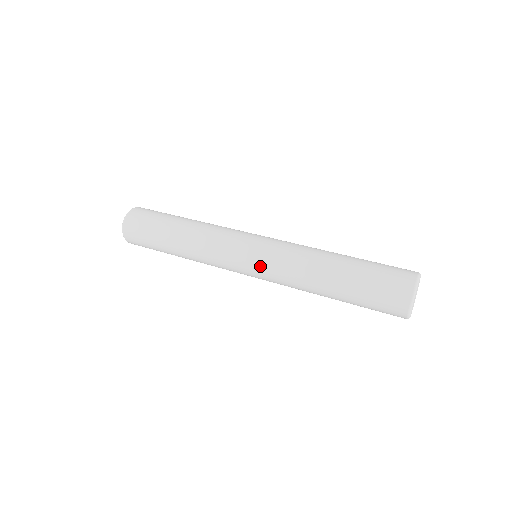
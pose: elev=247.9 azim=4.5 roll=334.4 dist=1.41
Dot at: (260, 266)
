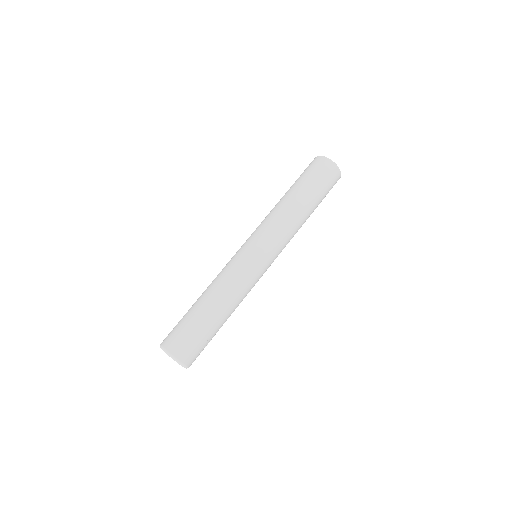
Dot at: (261, 240)
